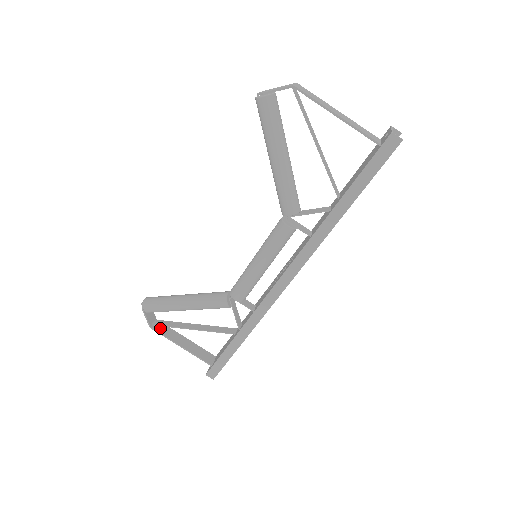
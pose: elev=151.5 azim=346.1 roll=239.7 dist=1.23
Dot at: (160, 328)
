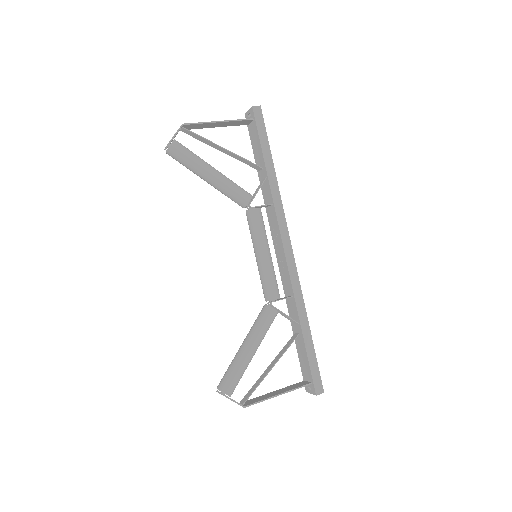
Dot at: (250, 402)
